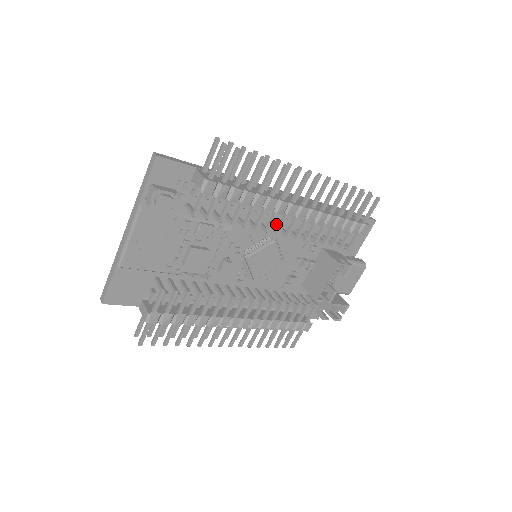
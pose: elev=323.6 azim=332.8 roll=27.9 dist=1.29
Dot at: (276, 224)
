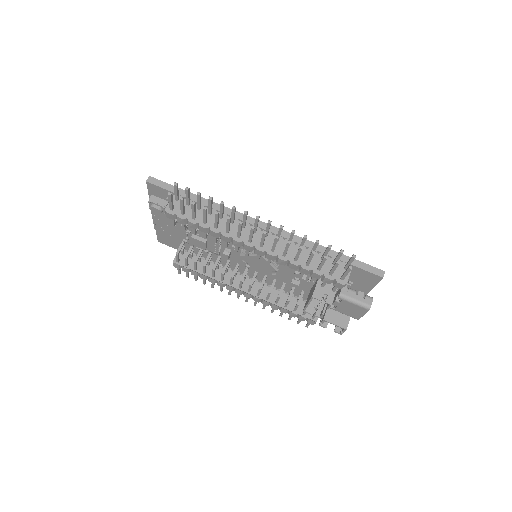
Dot at: occluded
